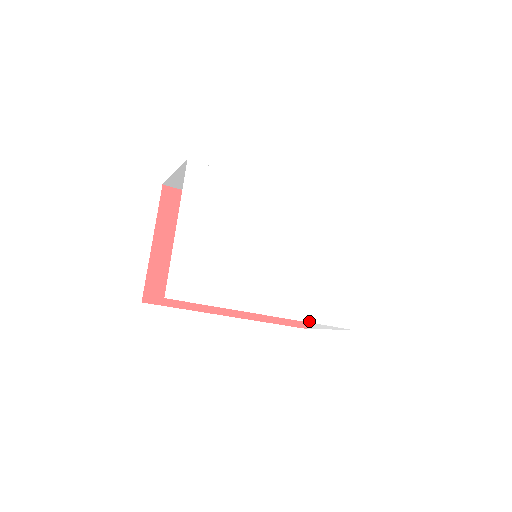
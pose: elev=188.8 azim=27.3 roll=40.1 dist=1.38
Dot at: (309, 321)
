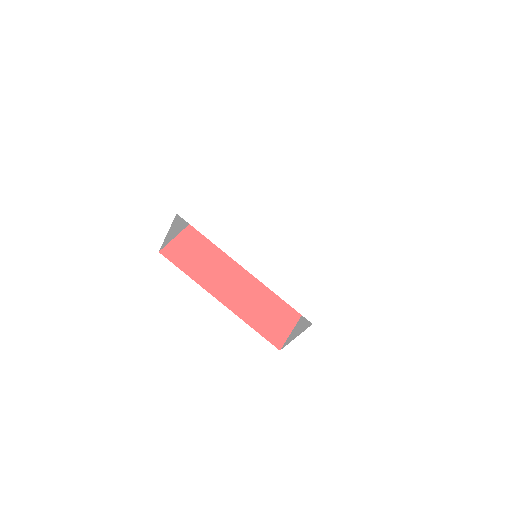
Dot at: (276, 293)
